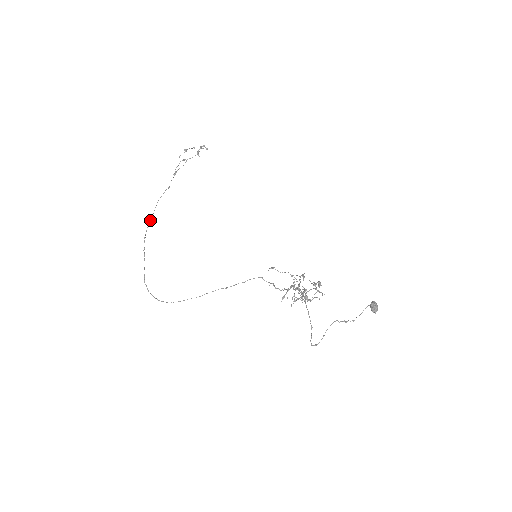
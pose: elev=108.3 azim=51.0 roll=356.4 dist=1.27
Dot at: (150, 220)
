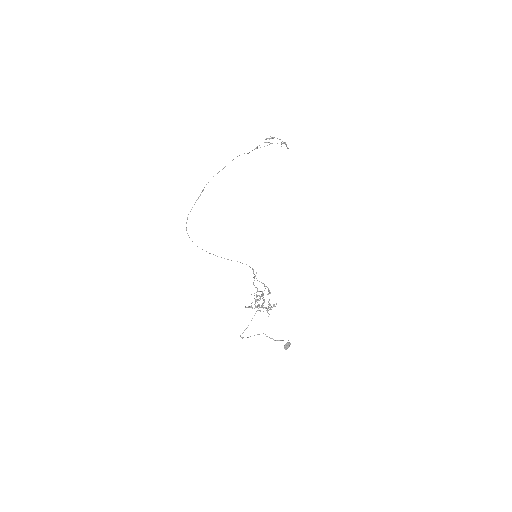
Dot at: occluded
